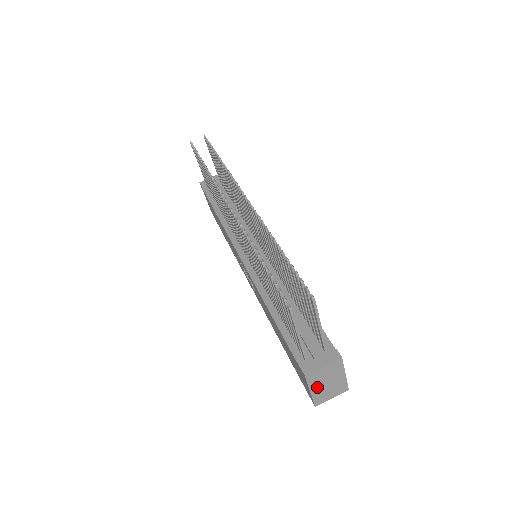
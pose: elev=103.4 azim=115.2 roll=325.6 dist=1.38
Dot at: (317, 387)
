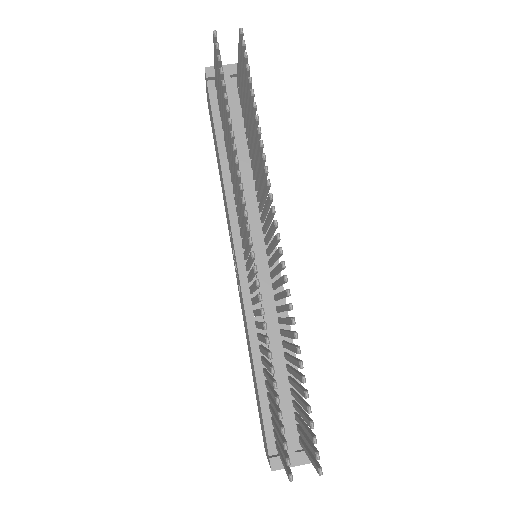
Dot at: occluded
